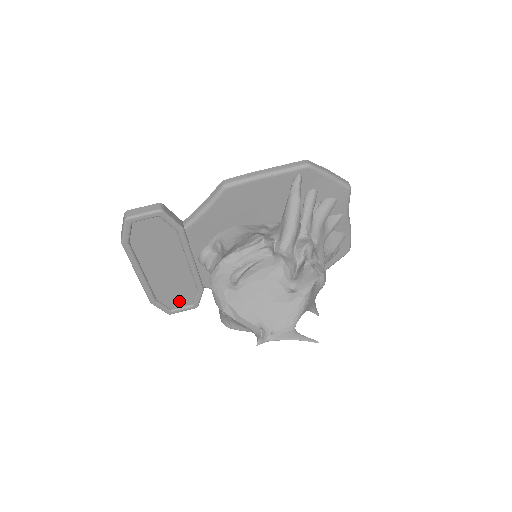
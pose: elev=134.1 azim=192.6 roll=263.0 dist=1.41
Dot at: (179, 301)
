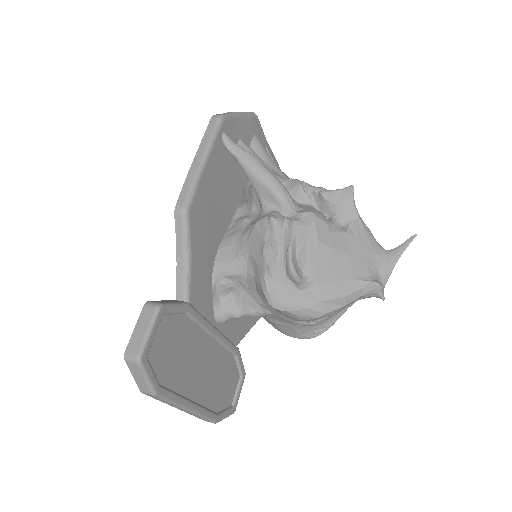
Dot at: (230, 388)
